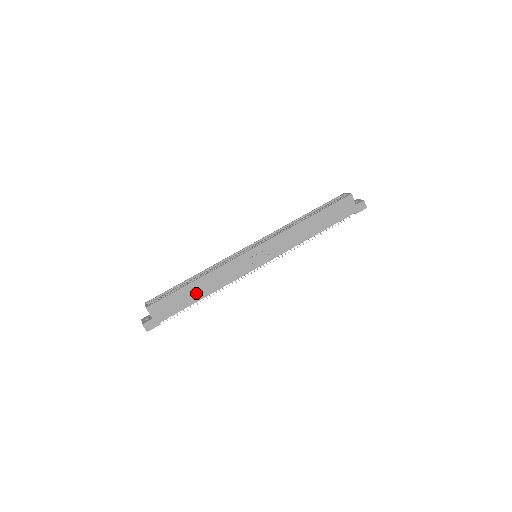
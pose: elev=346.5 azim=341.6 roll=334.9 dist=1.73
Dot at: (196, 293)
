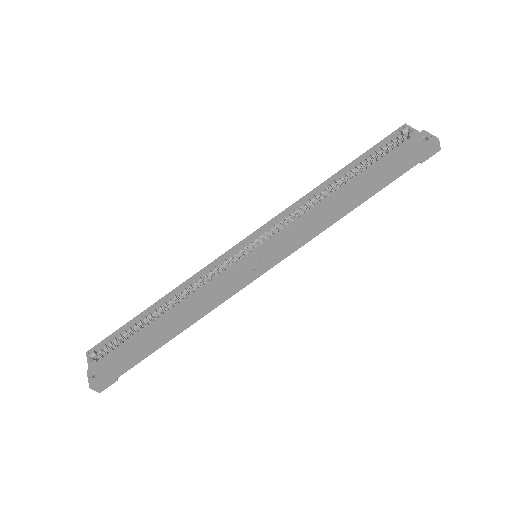
Dot at: (166, 332)
